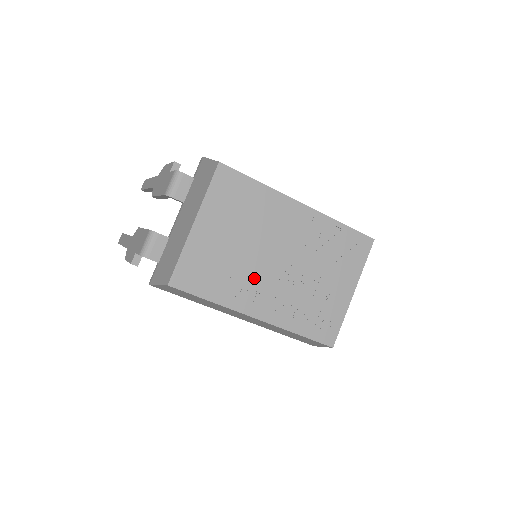
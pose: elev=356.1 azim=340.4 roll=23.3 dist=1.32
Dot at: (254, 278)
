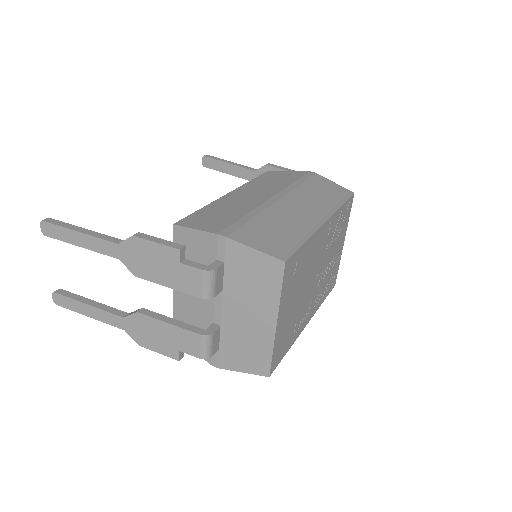
Dot at: (306, 305)
